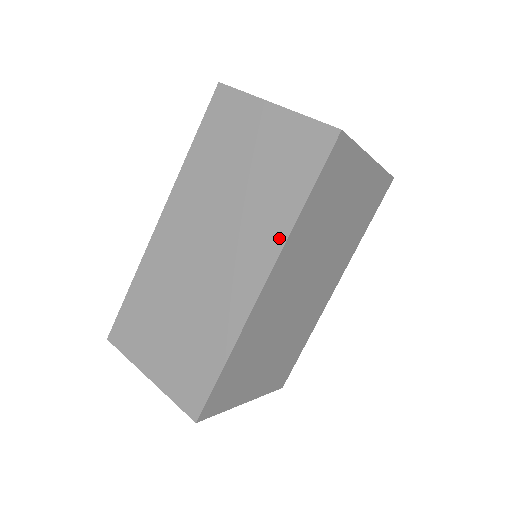
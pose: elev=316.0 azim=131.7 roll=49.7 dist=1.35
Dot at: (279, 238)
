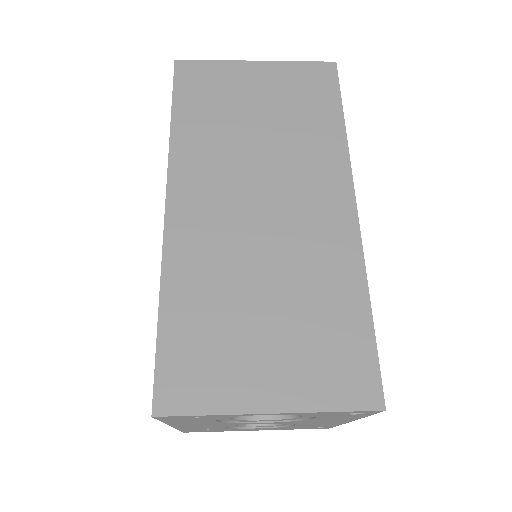
Dot at: (340, 156)
